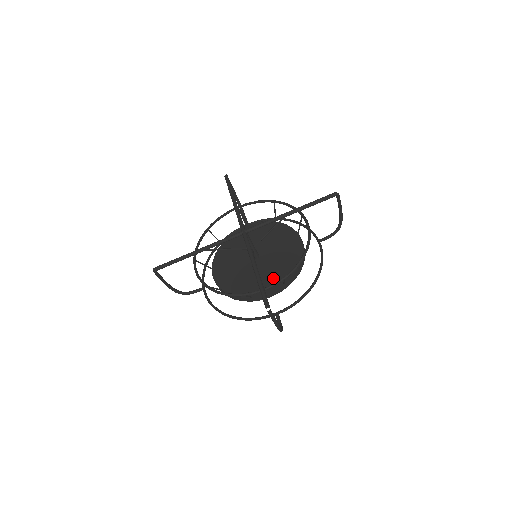
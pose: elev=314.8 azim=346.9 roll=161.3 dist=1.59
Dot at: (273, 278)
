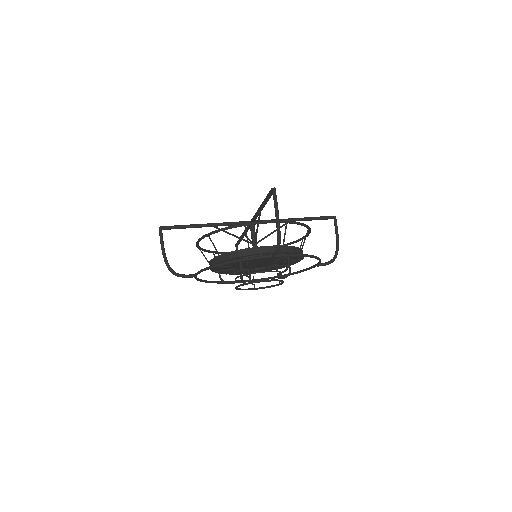
Dot at: occluded
